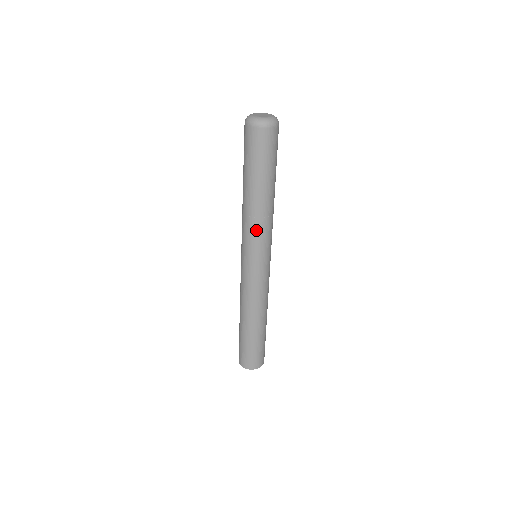
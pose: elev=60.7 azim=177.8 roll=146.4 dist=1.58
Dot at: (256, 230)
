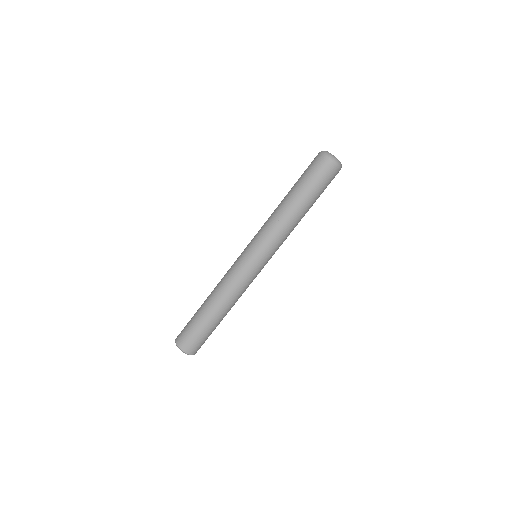
Dot at: (284, 239)
